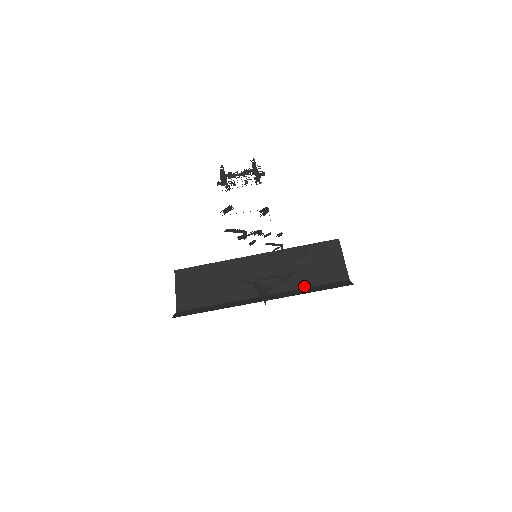
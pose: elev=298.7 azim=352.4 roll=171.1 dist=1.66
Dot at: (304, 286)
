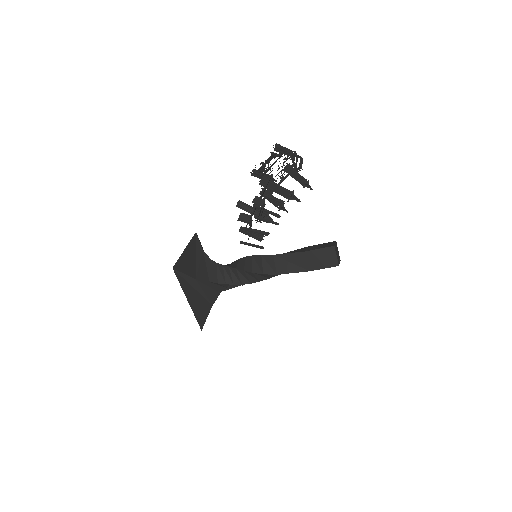
Dot at: occluded
